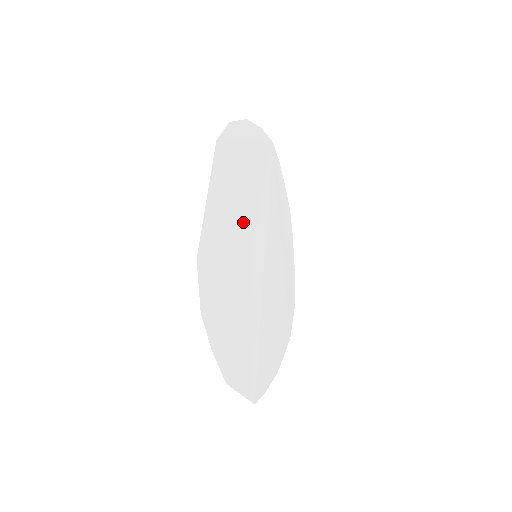
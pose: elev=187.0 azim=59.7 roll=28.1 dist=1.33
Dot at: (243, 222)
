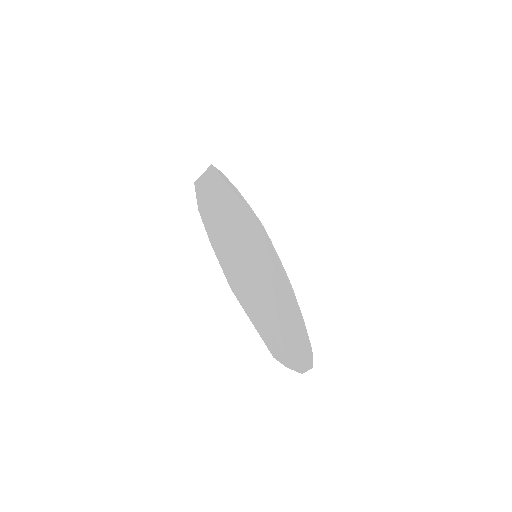
Dot at: (239, 224)
